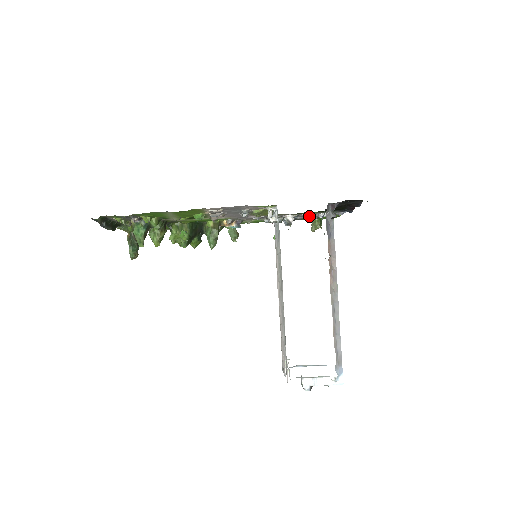
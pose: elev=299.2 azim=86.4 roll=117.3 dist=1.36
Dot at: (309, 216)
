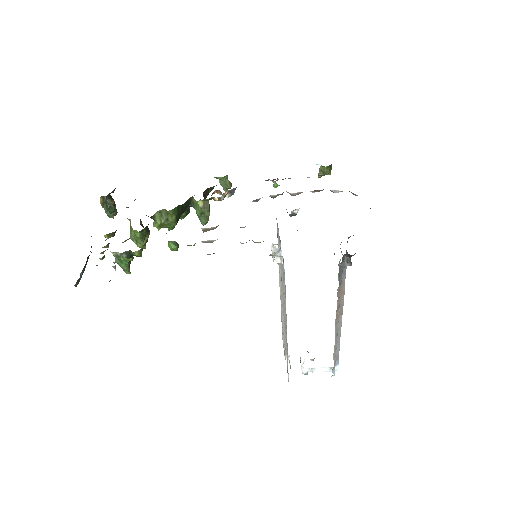
Dot at: (318, 191)
